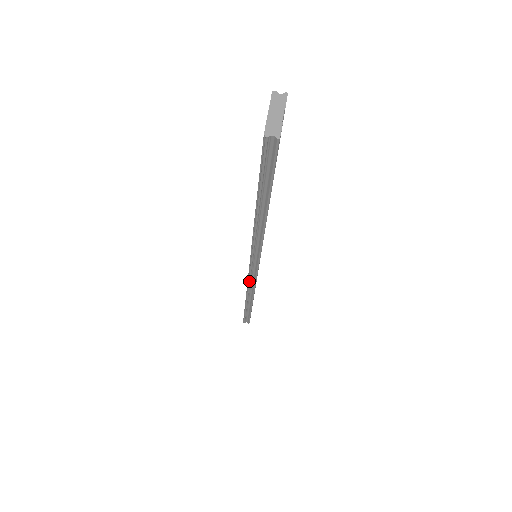
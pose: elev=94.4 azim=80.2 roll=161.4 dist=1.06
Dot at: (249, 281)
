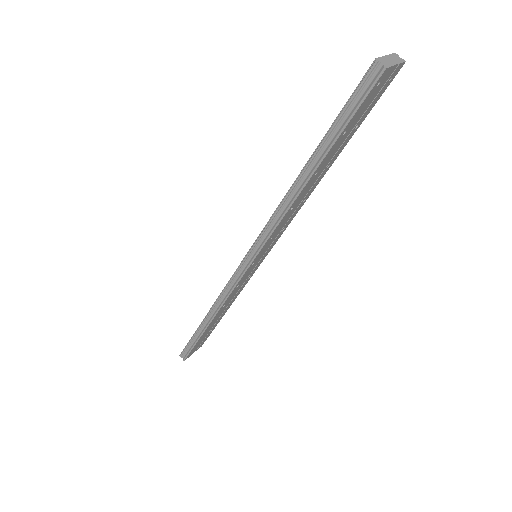
Dot at: (231, 279)
